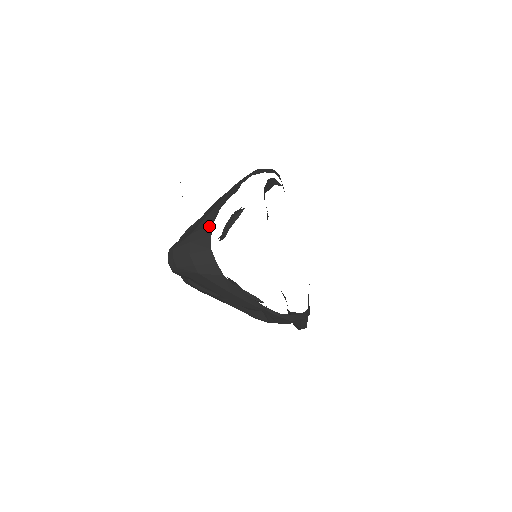
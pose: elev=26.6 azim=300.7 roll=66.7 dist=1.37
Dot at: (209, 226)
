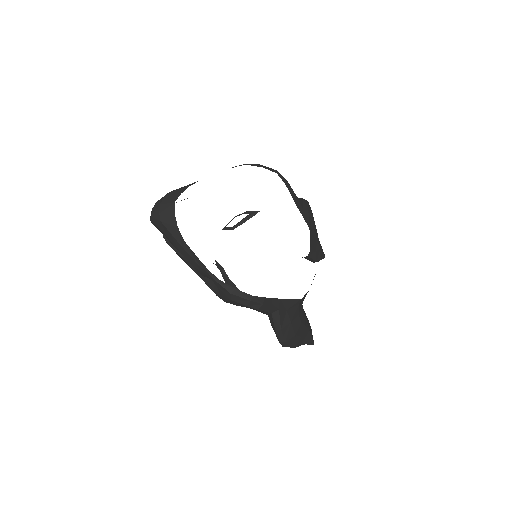
Dot at: (185, 188)
